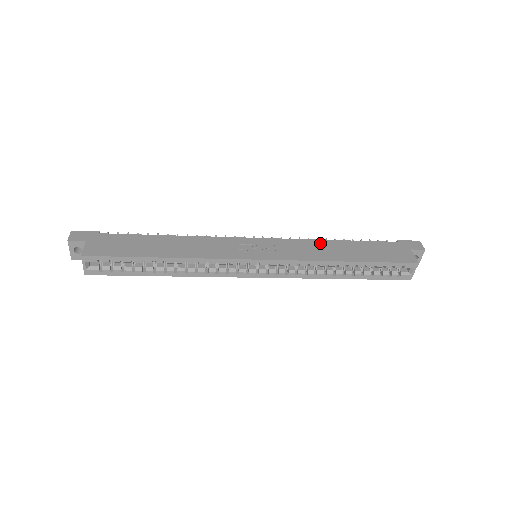
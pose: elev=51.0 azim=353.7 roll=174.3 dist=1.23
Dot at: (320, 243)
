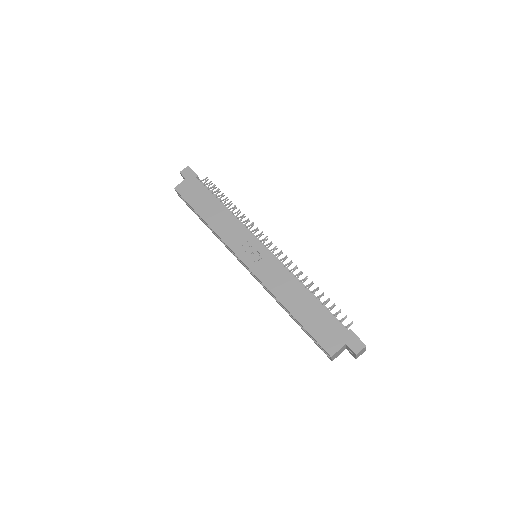
Dot at: (293, 282)
